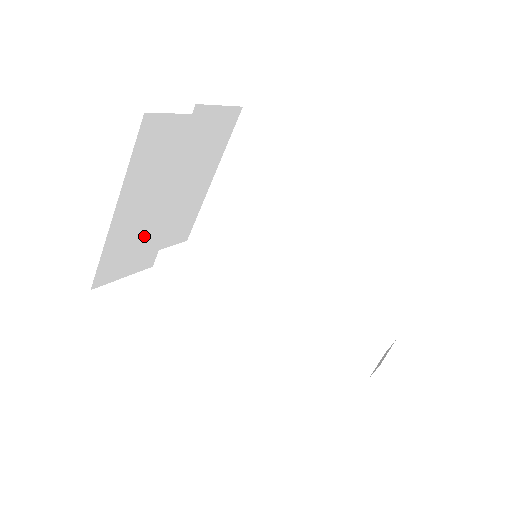
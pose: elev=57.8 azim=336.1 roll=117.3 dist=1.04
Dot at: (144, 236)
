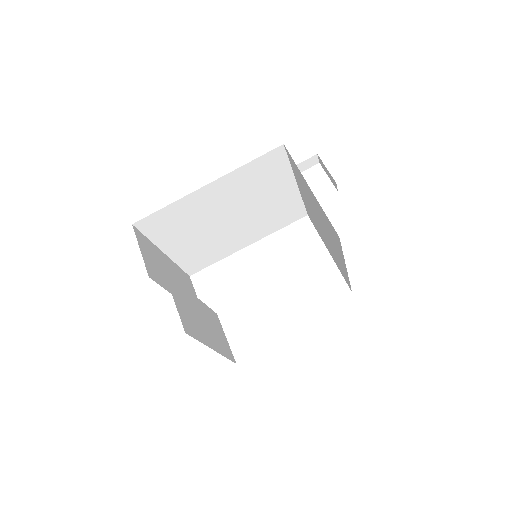
Dot at: (212, 324)
